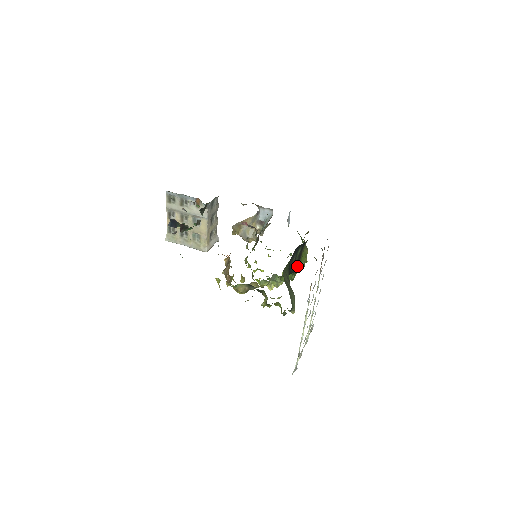
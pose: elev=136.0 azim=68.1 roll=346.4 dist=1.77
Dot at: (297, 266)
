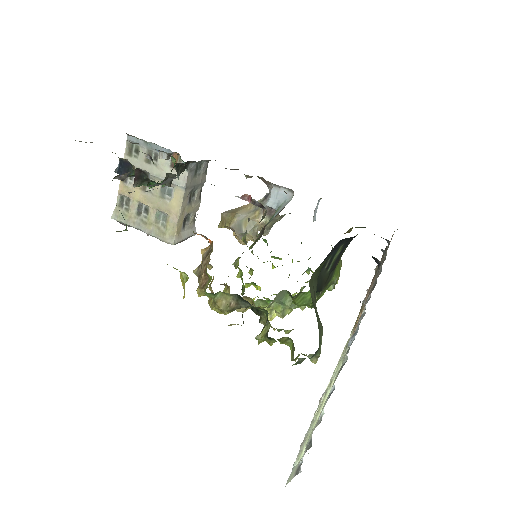
Dot at: (326, 282)
